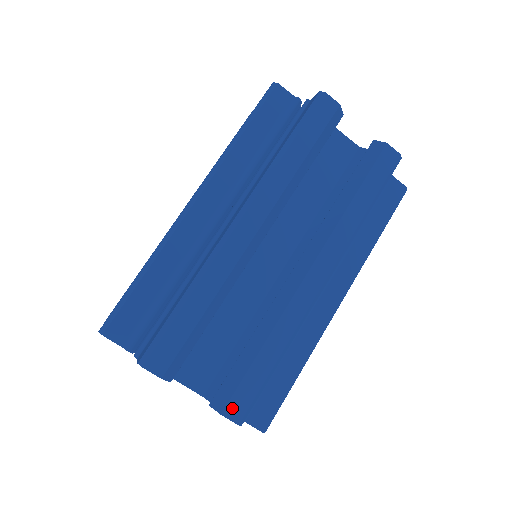
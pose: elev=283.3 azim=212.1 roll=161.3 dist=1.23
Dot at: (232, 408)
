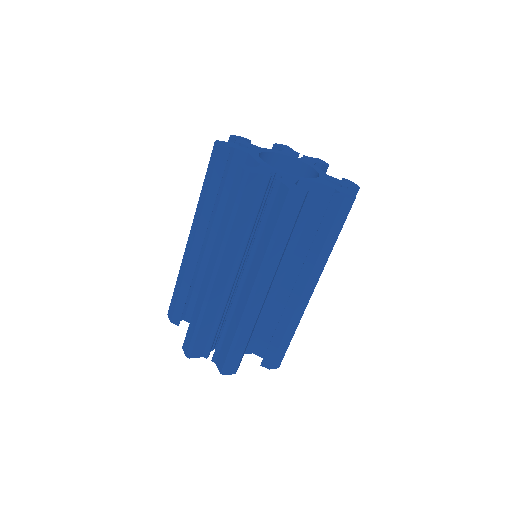
Dot at: (274, 365)
